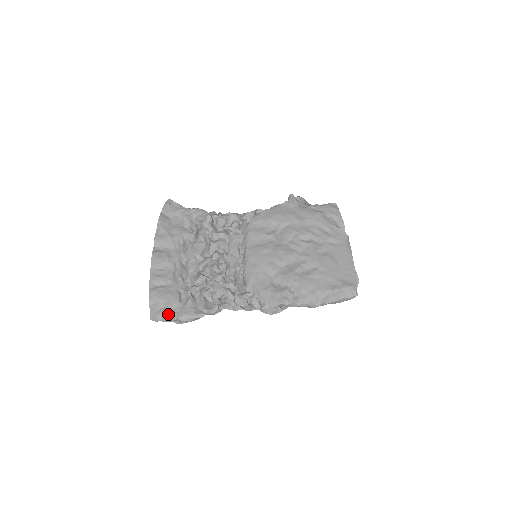
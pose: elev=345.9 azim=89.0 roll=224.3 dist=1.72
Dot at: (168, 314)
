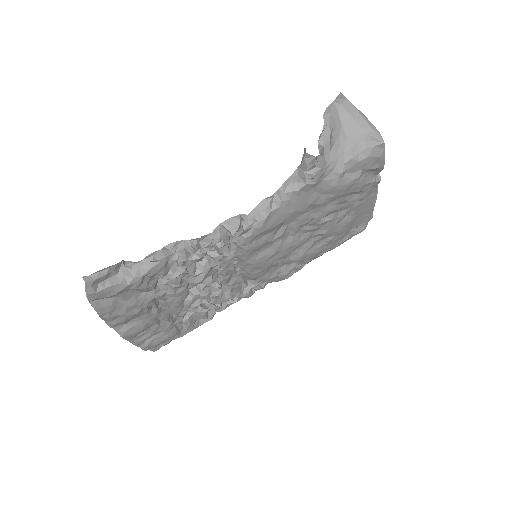
Dot at: (171, 340)
